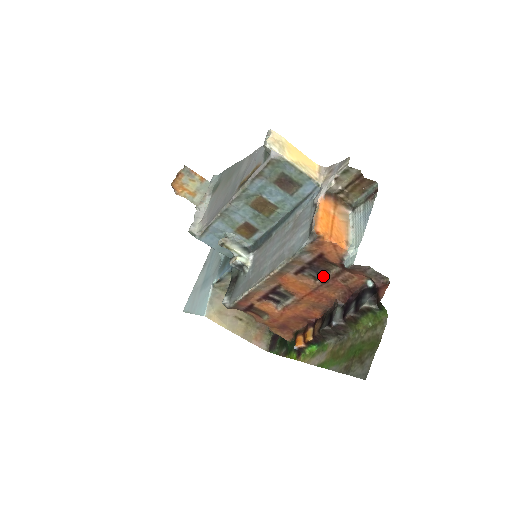
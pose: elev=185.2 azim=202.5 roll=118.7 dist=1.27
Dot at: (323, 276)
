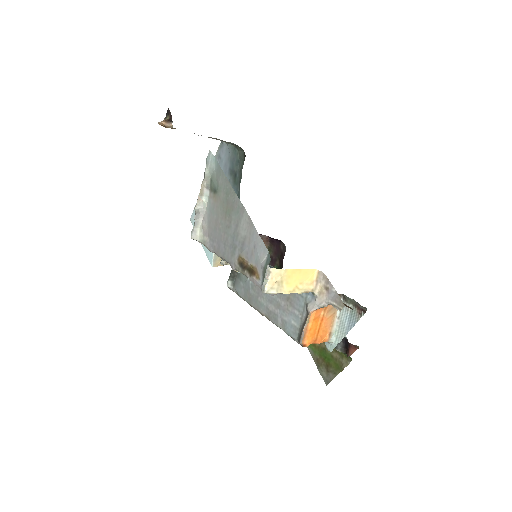
Dot at: occluded
